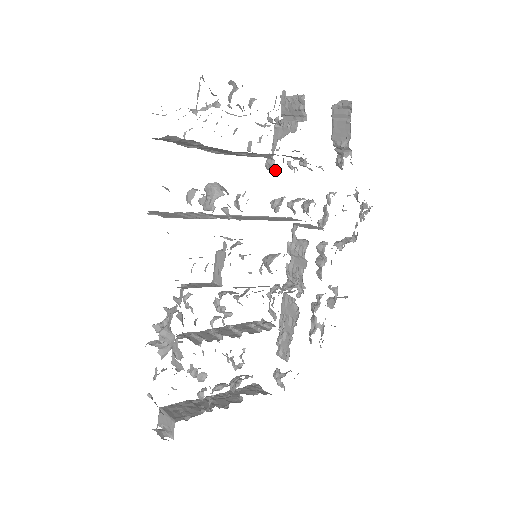
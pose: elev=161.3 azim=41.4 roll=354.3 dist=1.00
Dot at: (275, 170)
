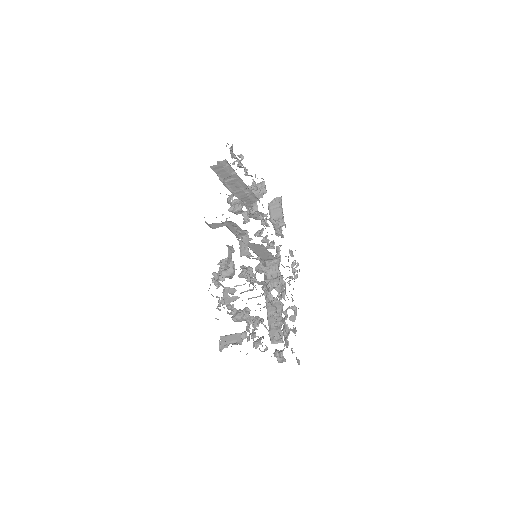
Dot at: occluded
